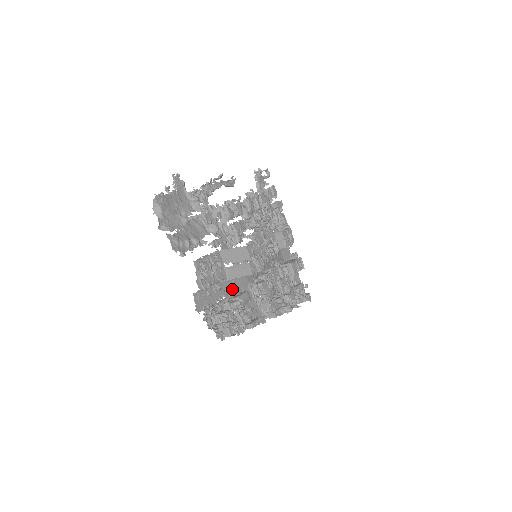
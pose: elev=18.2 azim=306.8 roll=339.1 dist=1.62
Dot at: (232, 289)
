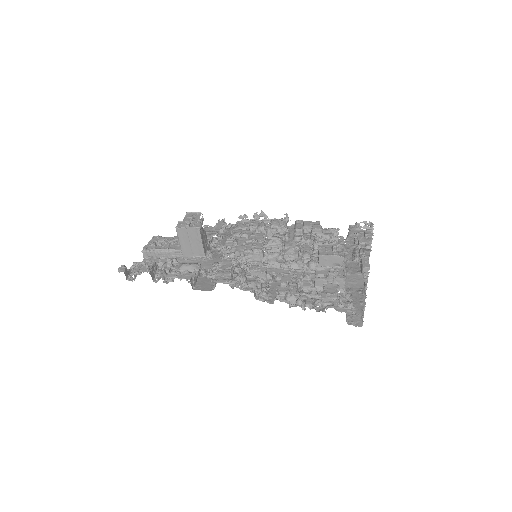
Dot at: occluded
